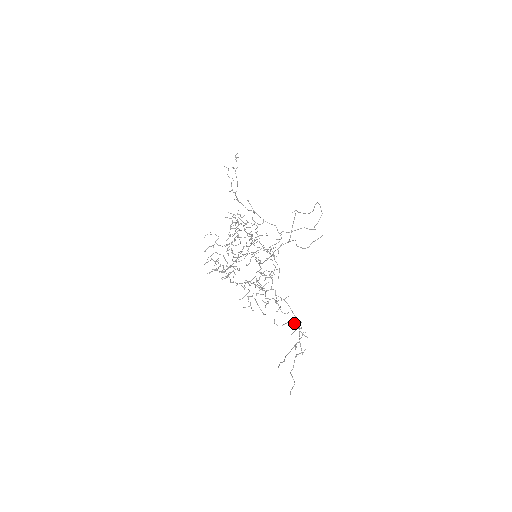
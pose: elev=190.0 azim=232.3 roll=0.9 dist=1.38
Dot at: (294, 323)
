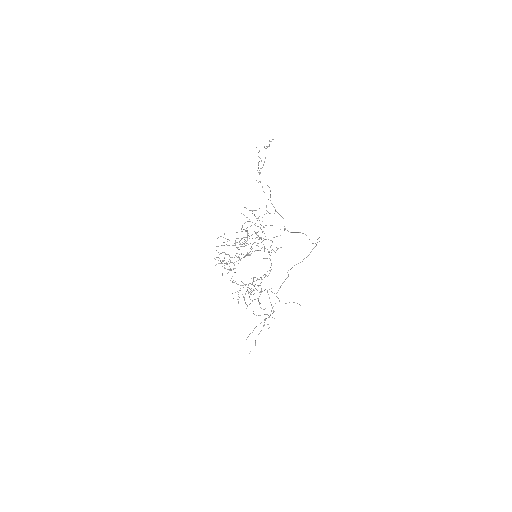
Dot at: occluded
